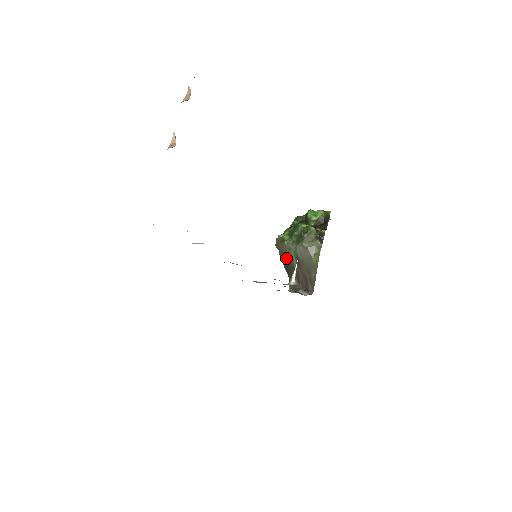
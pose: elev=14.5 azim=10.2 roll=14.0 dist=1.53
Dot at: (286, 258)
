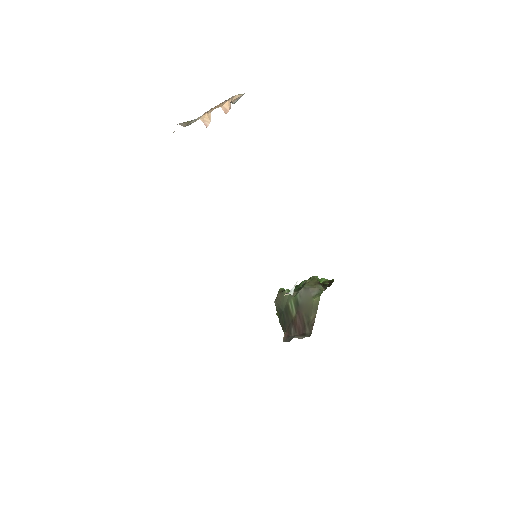
Dot at: (284, 310)
